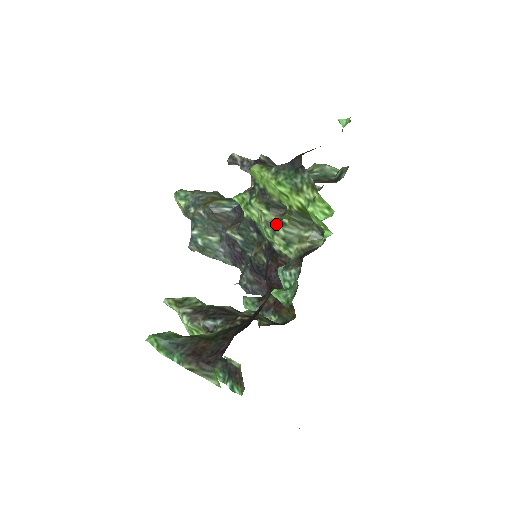
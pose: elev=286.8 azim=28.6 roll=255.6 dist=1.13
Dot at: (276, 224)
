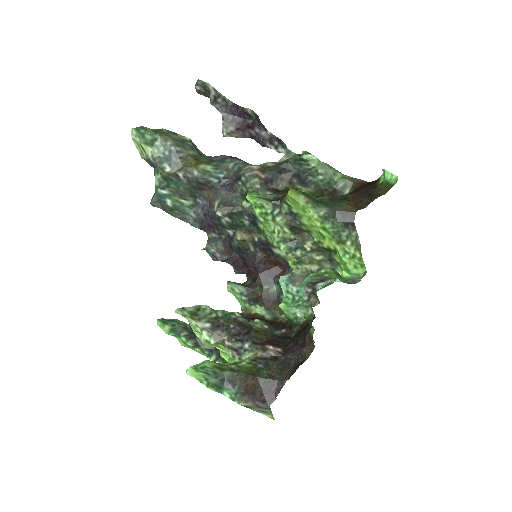
Dot at: (294, 244)
